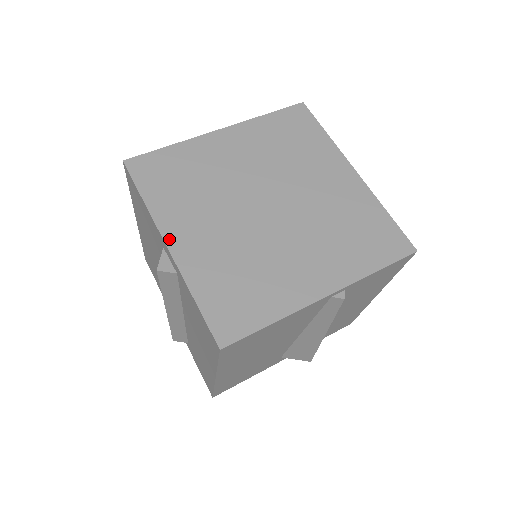
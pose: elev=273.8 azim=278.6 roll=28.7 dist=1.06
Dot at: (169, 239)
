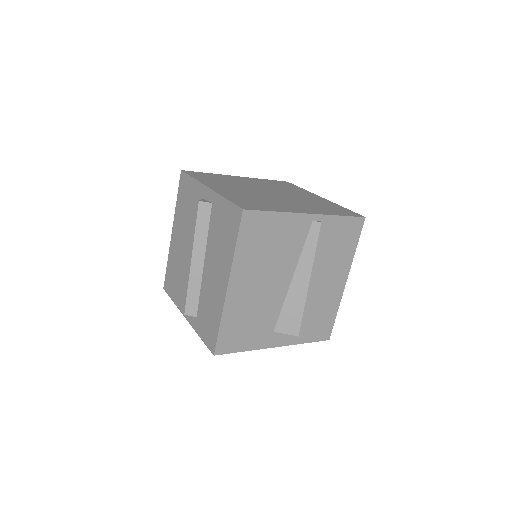
Dot at: (209, 186)
